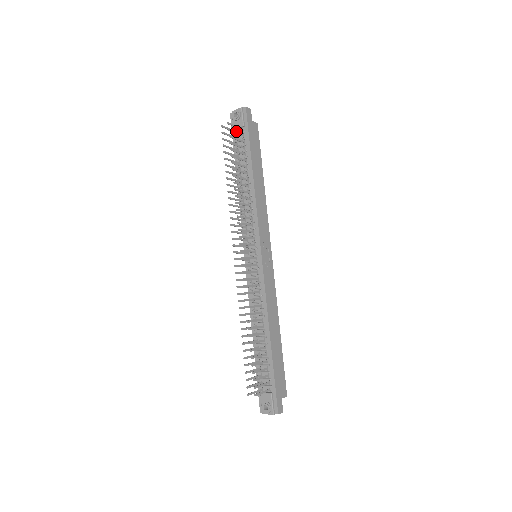
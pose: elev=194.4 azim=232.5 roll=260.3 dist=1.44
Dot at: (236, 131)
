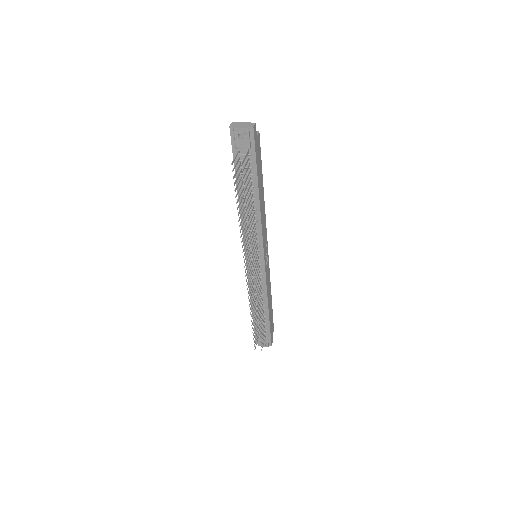
Dot at: (239, 150)
